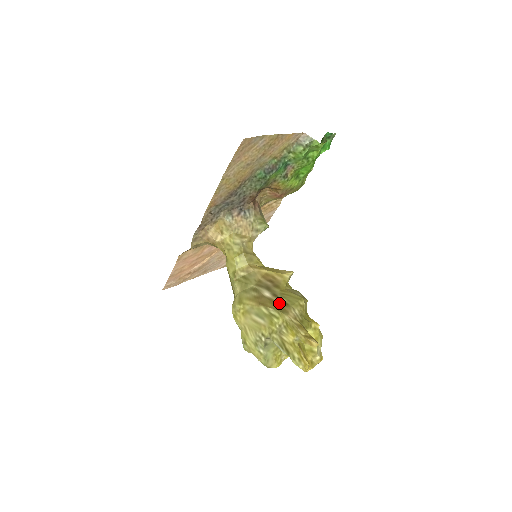
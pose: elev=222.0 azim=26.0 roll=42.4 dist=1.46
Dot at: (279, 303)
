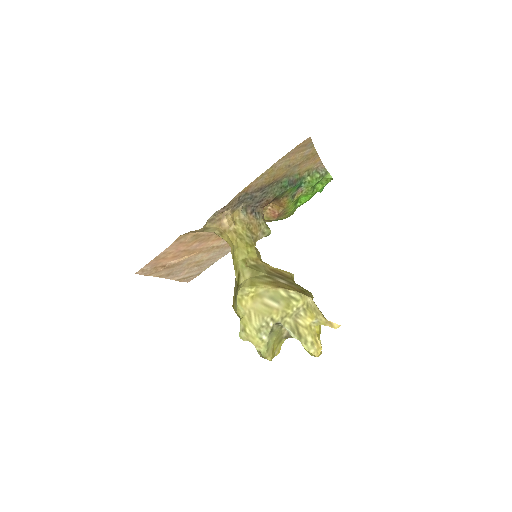
Dot at: (298, 289)
